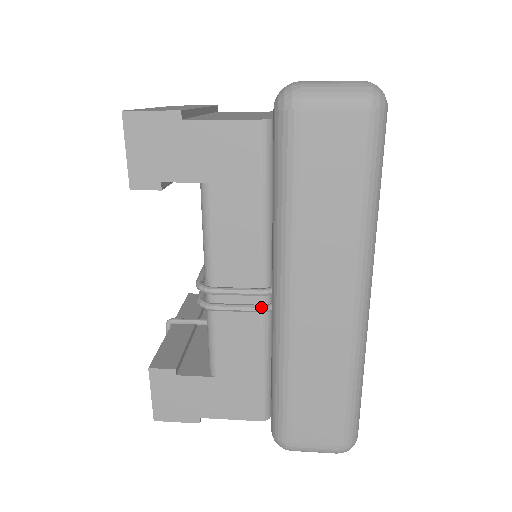
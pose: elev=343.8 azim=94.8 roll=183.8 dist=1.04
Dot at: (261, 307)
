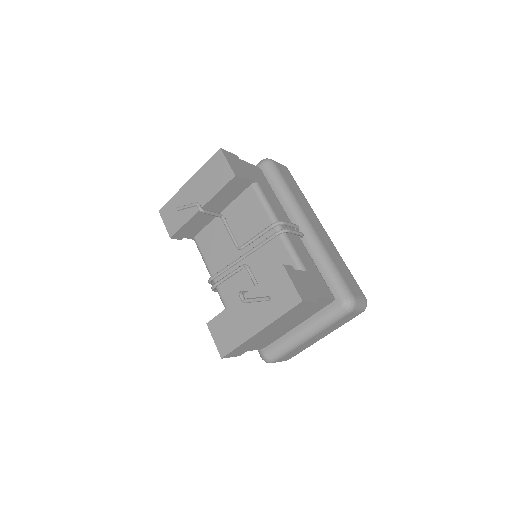
Dot at: (301, 232)
